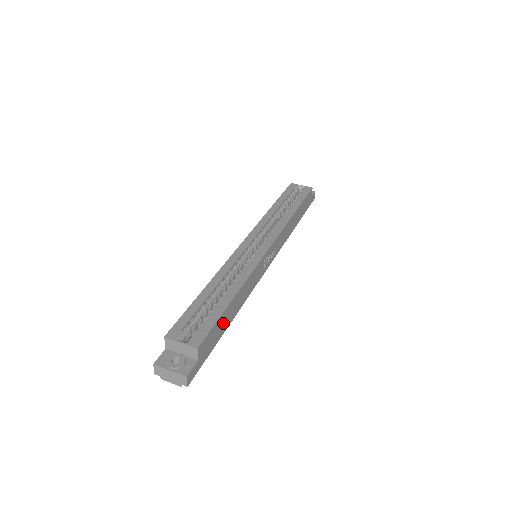
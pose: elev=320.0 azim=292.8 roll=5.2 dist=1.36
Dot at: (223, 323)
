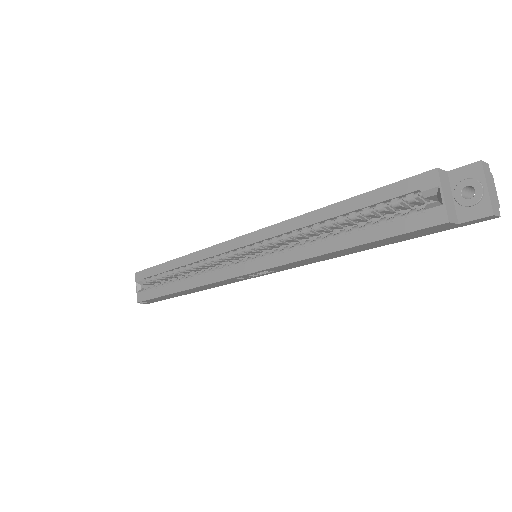
Dot at: (175, 295)
